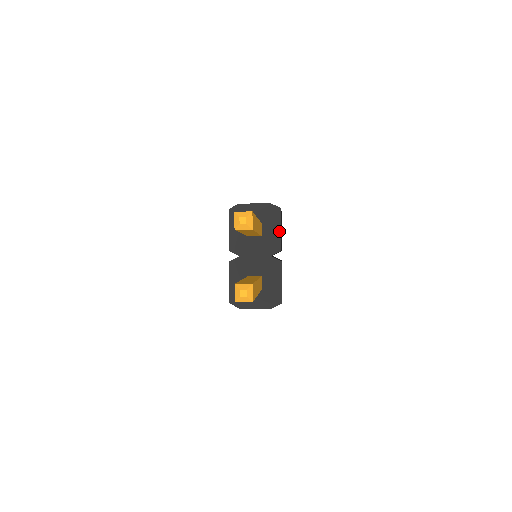
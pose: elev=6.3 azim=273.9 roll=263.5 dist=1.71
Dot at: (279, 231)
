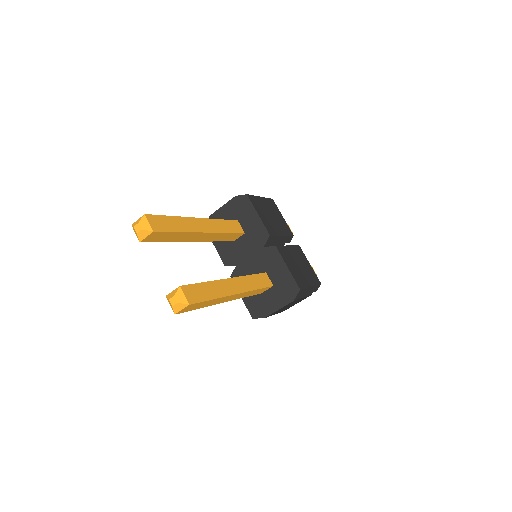
Dot at: (257, 218)
